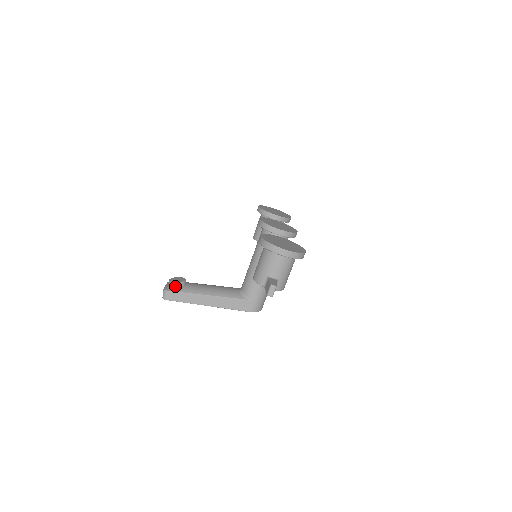
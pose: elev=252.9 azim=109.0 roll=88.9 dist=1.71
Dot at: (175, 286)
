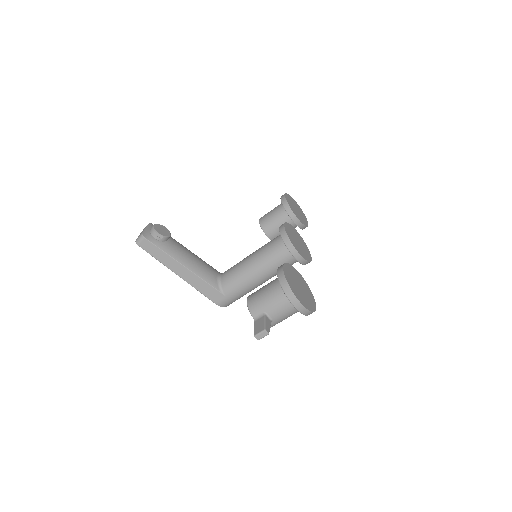
Dot at: (156, 237)
